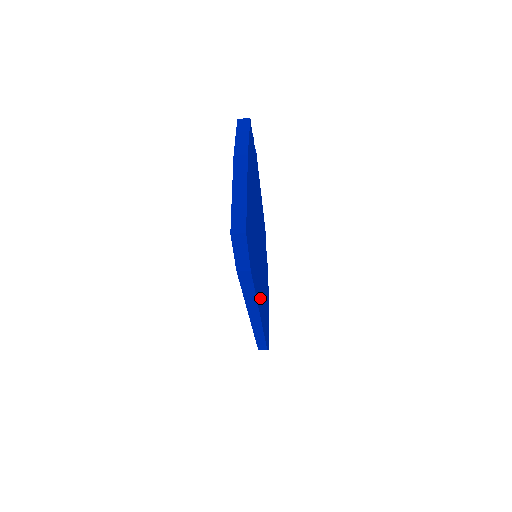
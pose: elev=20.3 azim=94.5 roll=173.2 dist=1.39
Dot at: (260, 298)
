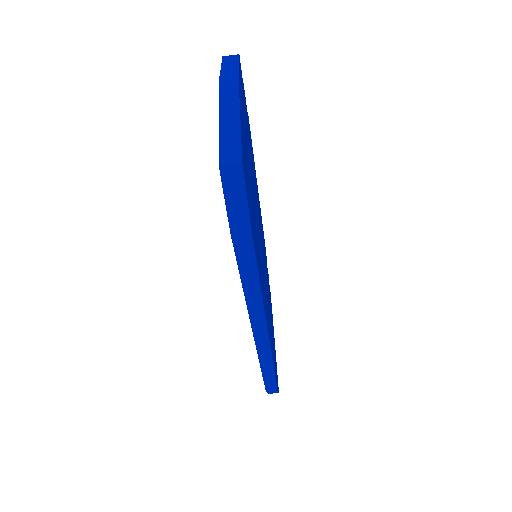
Dot at: (265, 304)
